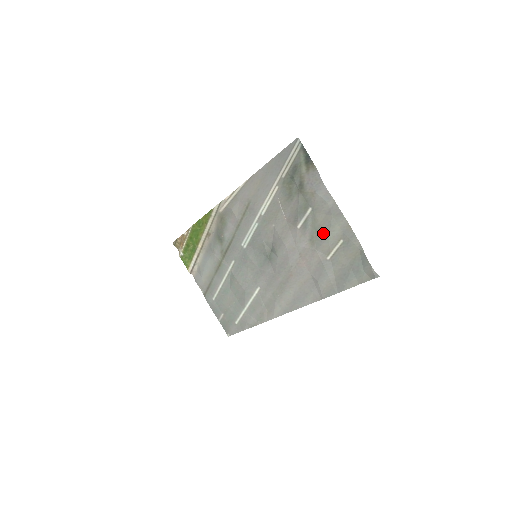
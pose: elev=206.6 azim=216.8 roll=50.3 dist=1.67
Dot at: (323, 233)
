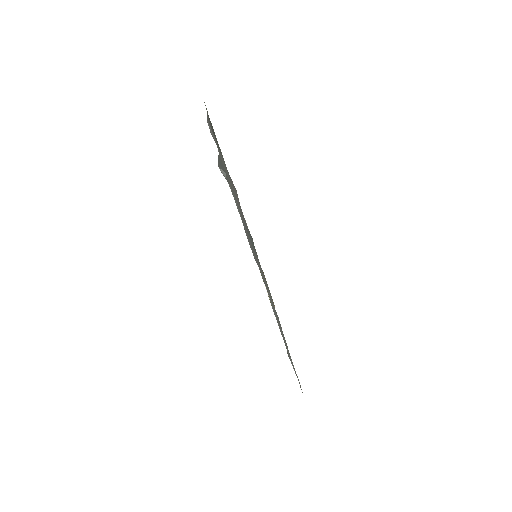
Dot at: occluded
